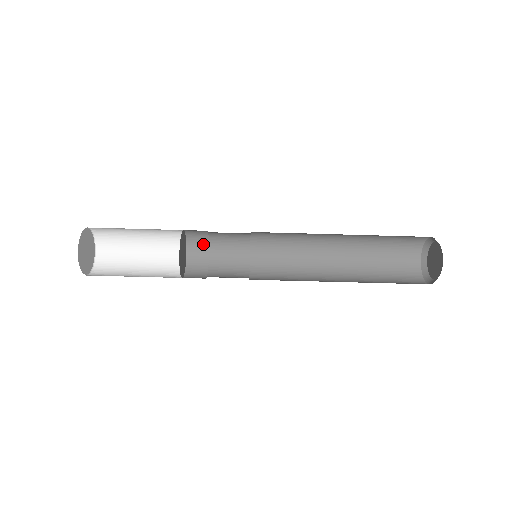
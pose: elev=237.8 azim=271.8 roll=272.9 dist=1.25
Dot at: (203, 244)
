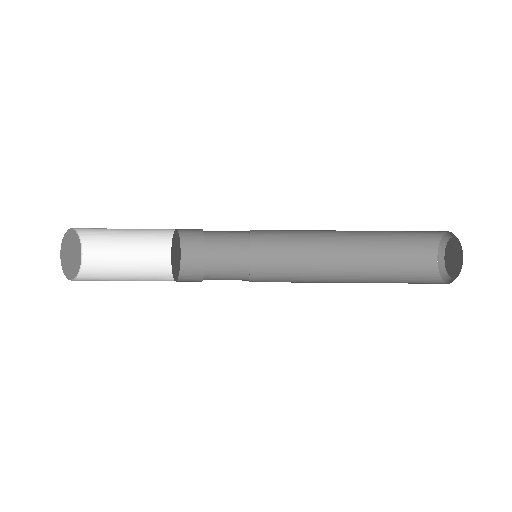
Dot at: (197, 274)
